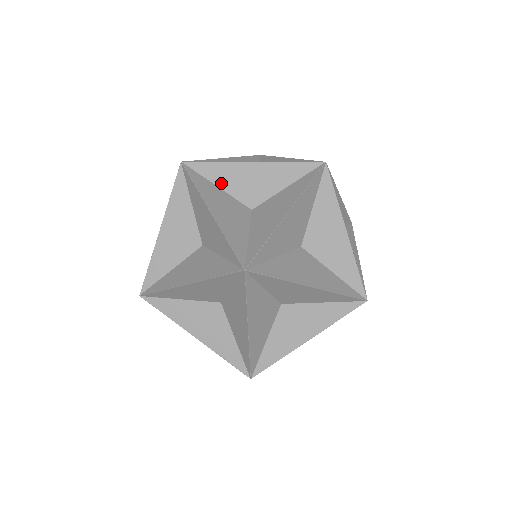
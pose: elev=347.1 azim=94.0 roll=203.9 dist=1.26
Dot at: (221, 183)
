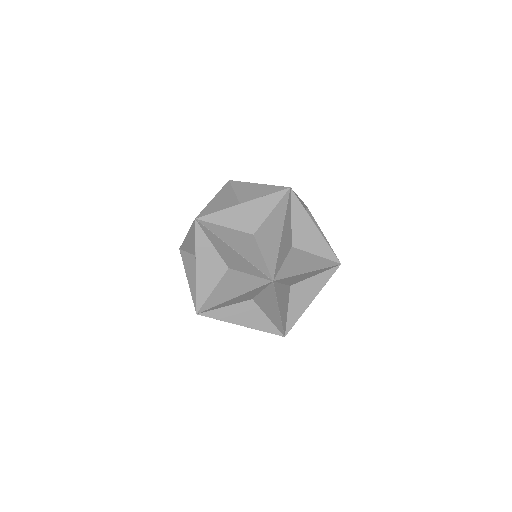
Dot at: (215, 245)
